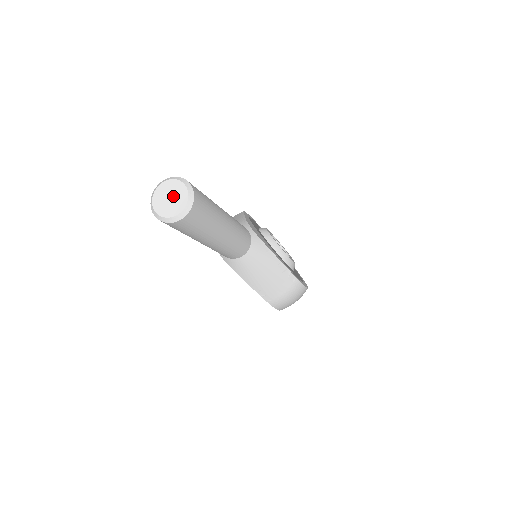
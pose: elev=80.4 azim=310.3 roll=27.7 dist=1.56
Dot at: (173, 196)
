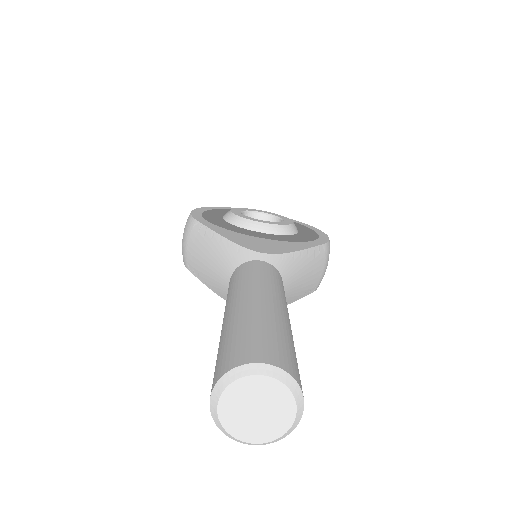
Dot at: (259, 404)
